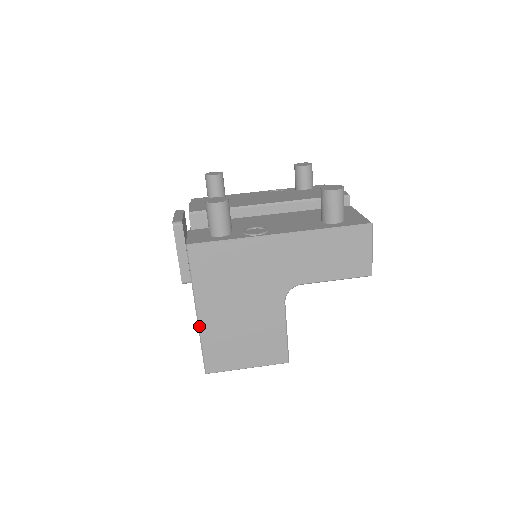
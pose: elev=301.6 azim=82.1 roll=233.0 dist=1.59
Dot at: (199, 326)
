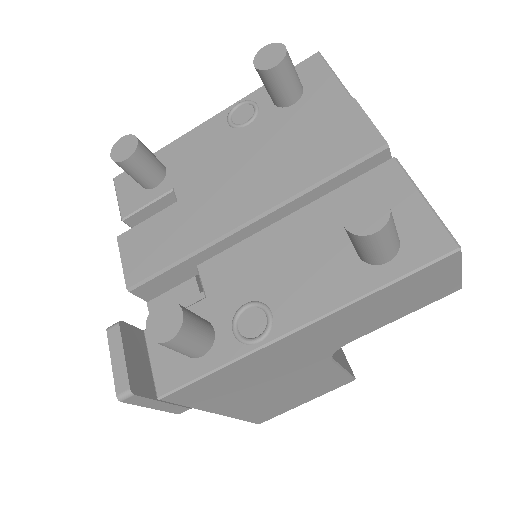
Dot at: (228, 416)
